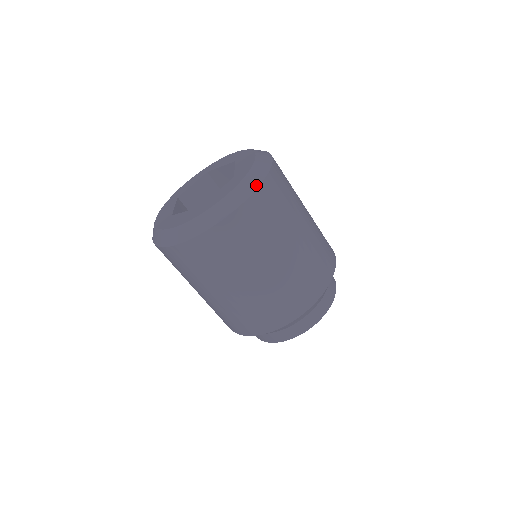
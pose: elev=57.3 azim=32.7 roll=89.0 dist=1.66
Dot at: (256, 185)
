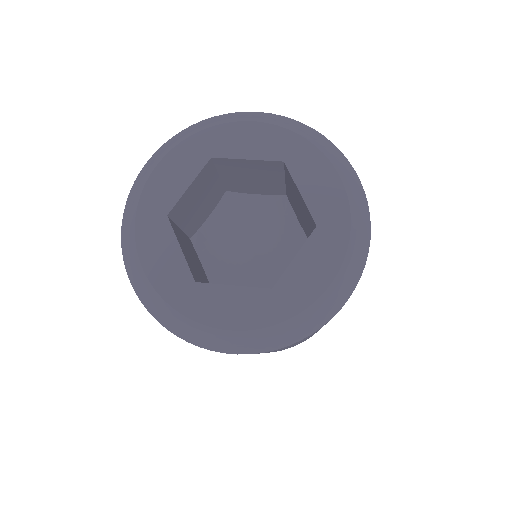
Dot at: (274, 347)
